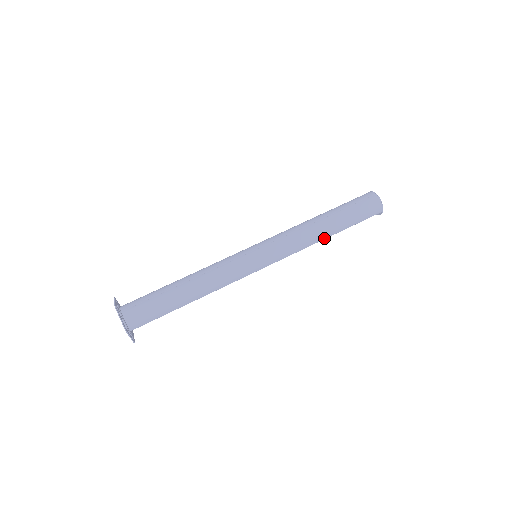
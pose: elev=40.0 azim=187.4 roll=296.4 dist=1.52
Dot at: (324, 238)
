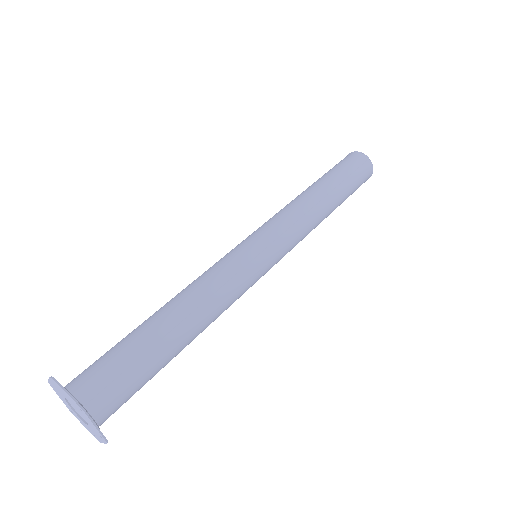
Dot at: occluded
